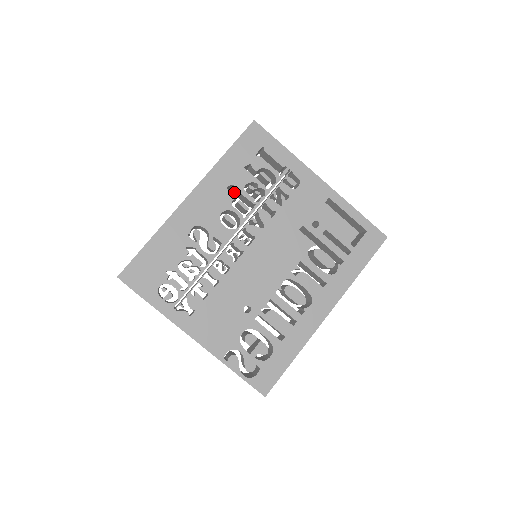
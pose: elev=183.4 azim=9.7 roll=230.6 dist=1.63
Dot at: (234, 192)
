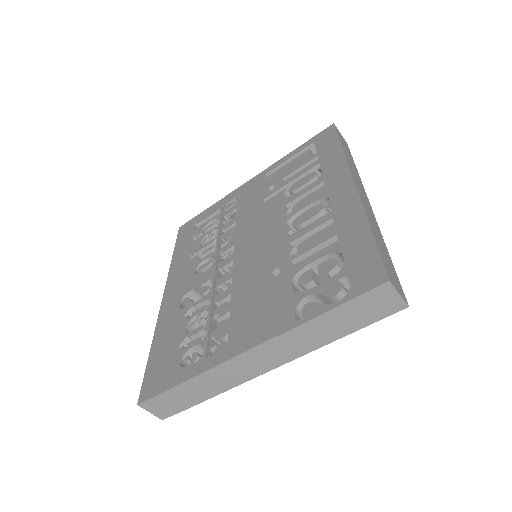
Dot at: occluded
